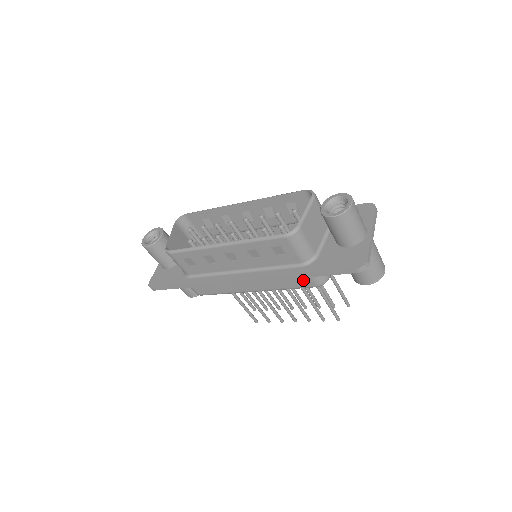
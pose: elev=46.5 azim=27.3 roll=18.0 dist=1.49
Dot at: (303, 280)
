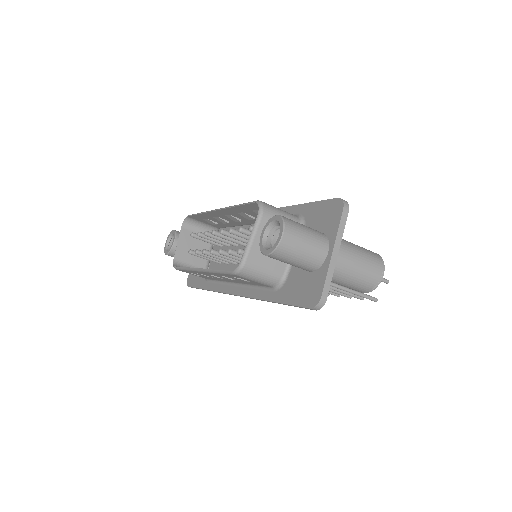
Dot at: occluded
